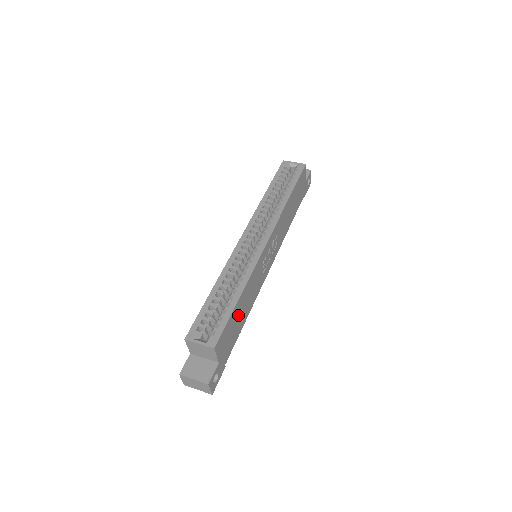
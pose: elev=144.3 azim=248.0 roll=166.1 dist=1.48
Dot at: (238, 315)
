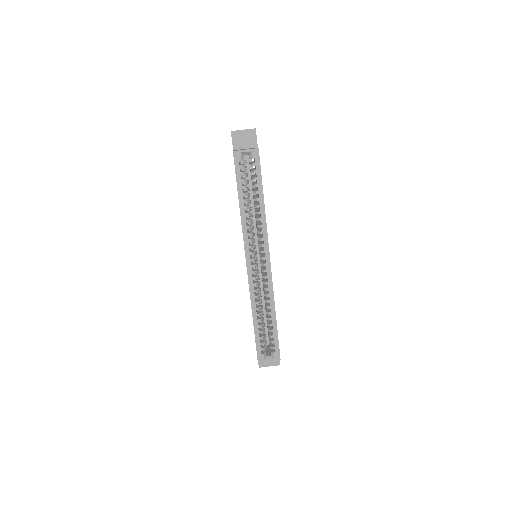
Dot at: occluded
